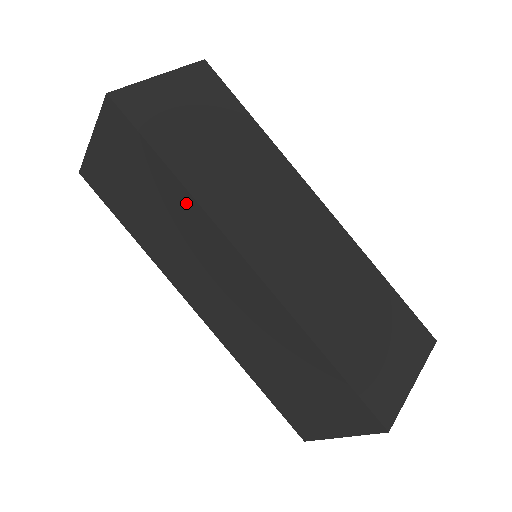
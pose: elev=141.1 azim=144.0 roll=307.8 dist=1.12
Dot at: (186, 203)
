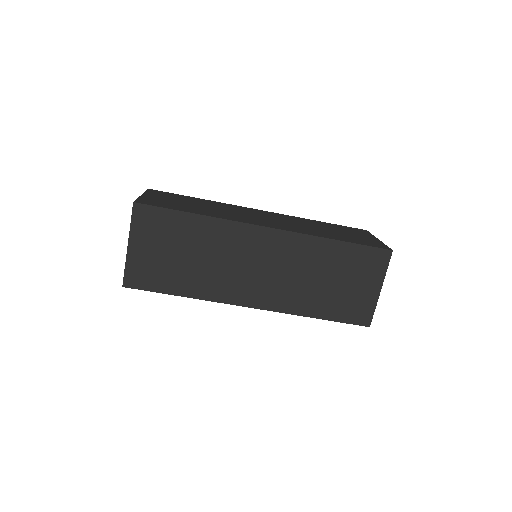
Dot at: (213, 226)
